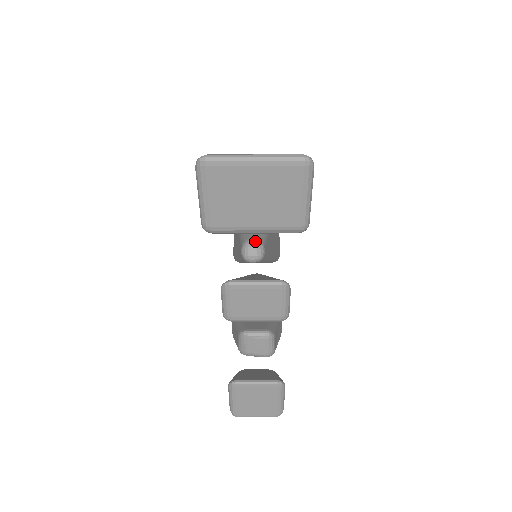
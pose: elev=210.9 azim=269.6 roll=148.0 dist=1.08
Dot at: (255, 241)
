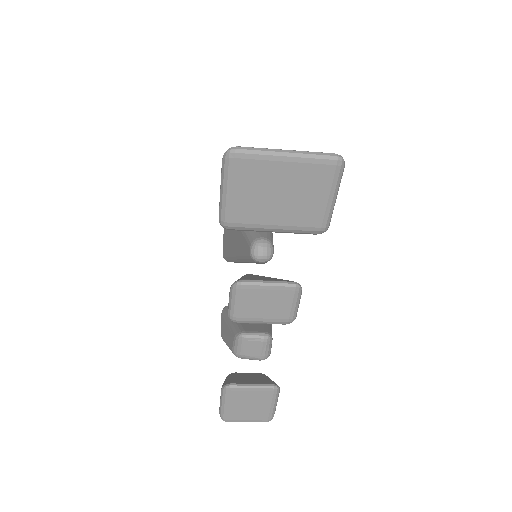
Dot at: (265, 240)
